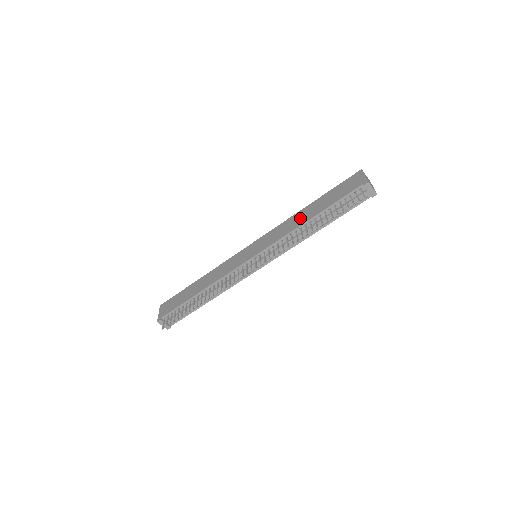
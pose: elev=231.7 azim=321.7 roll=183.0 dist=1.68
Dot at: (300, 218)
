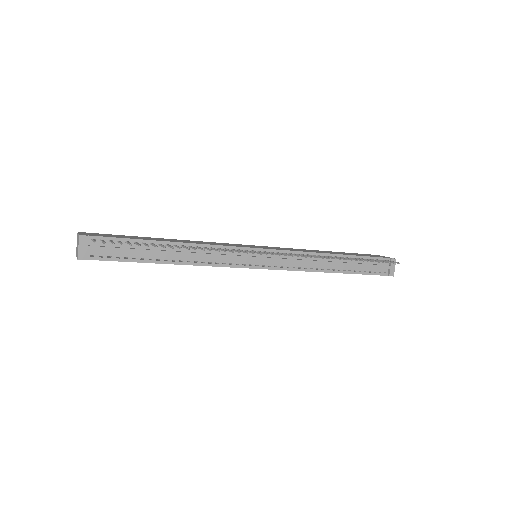
Dot at: (321, 251)
